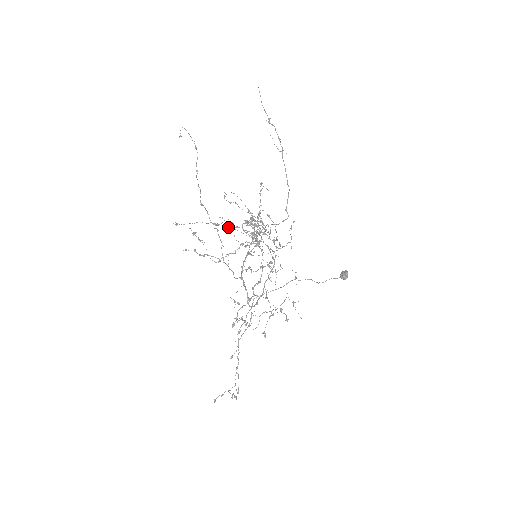
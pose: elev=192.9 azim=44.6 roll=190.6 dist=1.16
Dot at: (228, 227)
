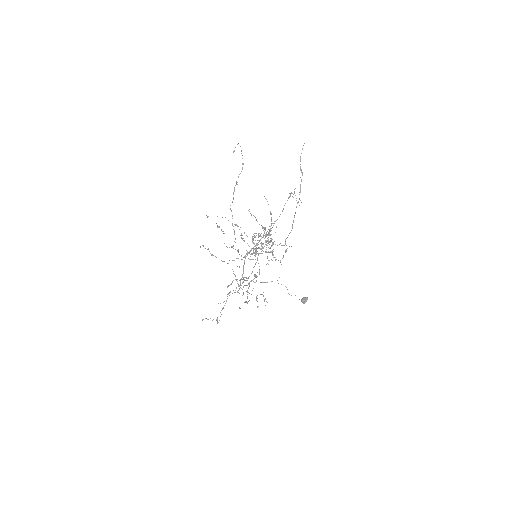
Dot at: occluded
